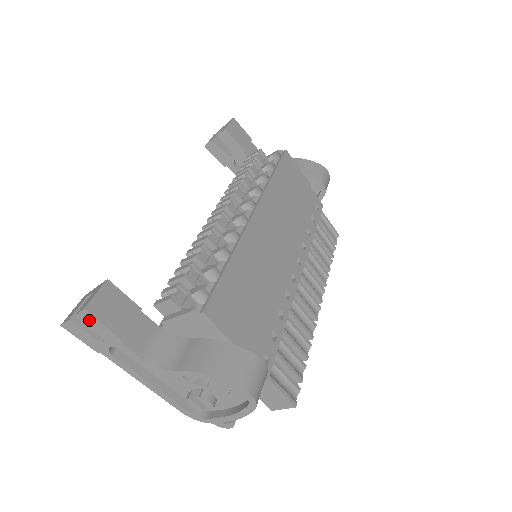
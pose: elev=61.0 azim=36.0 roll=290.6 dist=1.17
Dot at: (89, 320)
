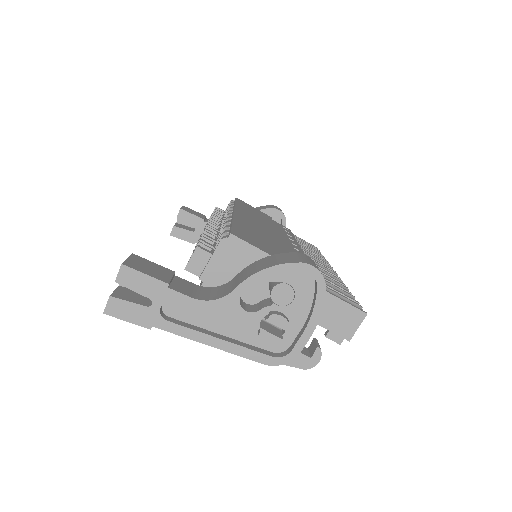
Dot at: (130, 278)
